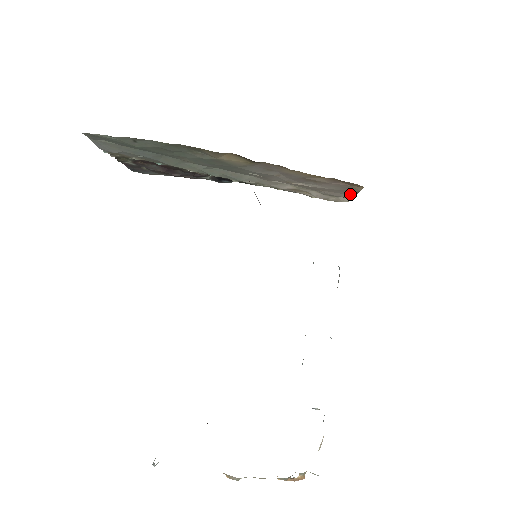
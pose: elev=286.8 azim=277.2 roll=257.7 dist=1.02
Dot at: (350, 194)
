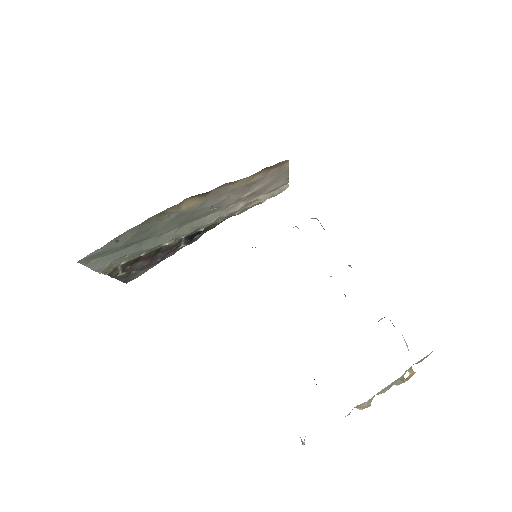
Dot at: (285, 177)
